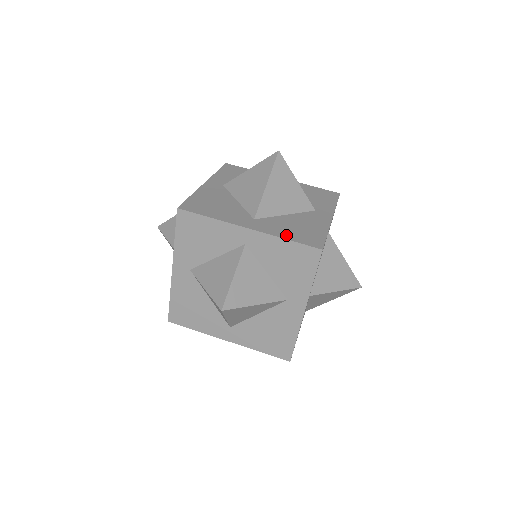
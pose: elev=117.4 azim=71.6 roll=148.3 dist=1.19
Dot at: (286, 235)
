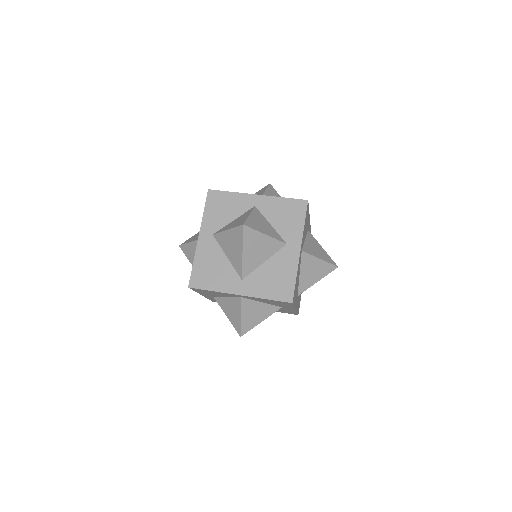
Dot at: (282, 199)
